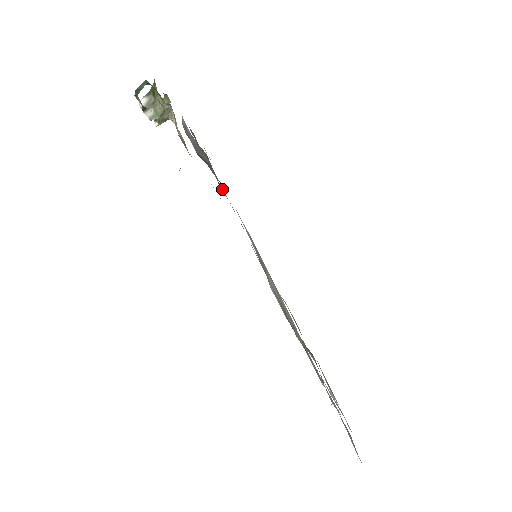
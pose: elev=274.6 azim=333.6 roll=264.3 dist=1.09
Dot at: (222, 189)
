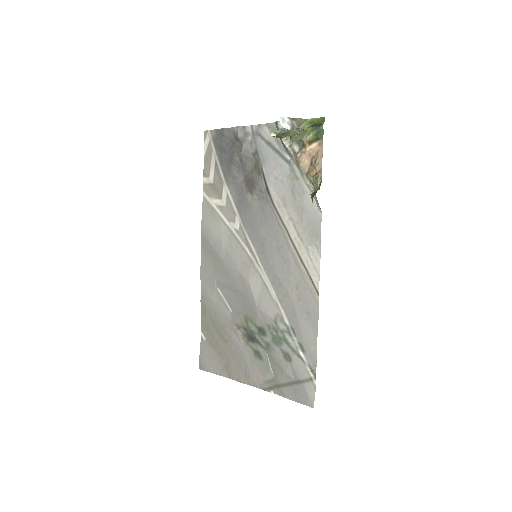
Dot at: (259, 198)
